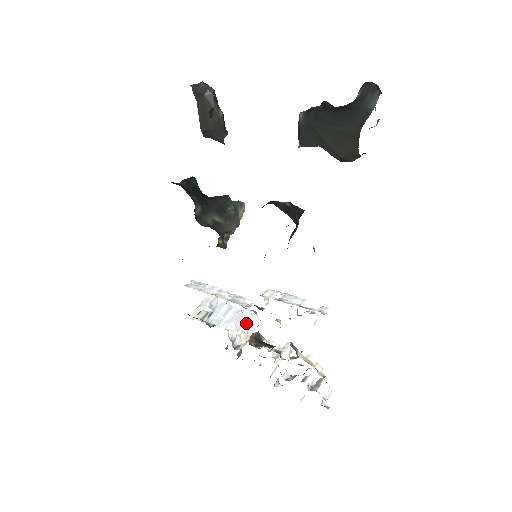
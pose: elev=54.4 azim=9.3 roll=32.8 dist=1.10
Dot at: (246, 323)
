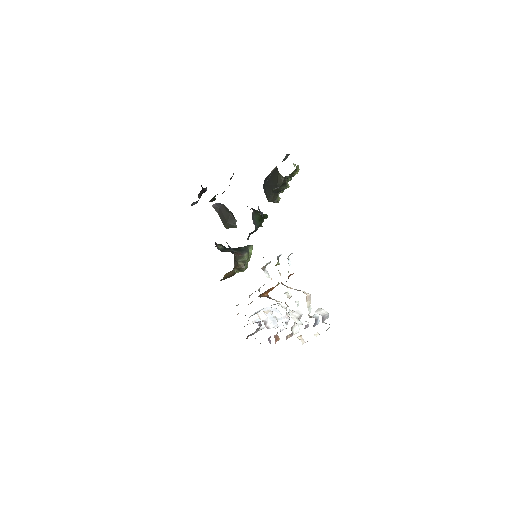
Dot at: occluded
